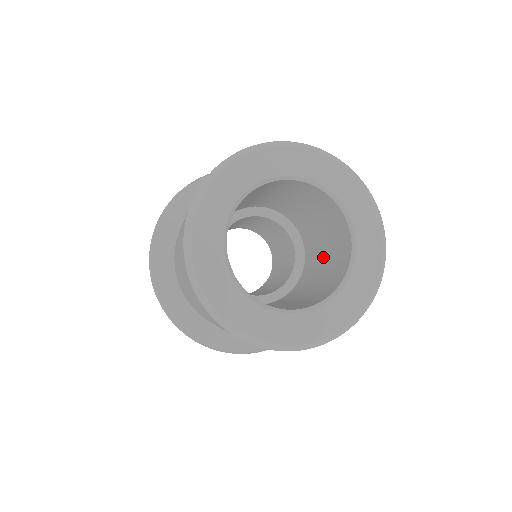
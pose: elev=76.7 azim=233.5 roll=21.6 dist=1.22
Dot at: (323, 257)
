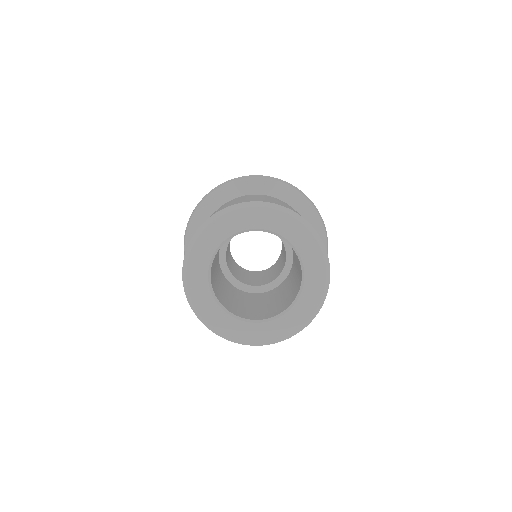
Dot at: occluded
